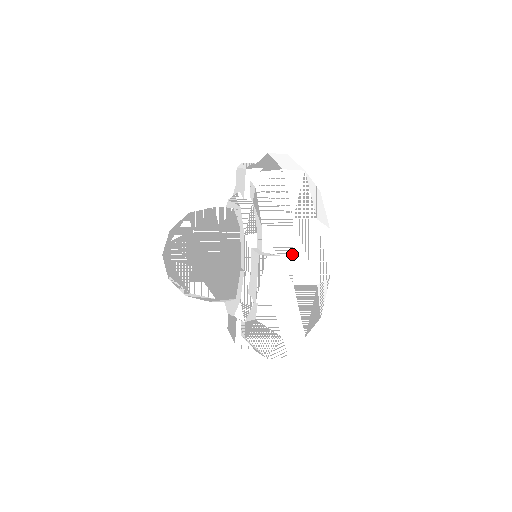
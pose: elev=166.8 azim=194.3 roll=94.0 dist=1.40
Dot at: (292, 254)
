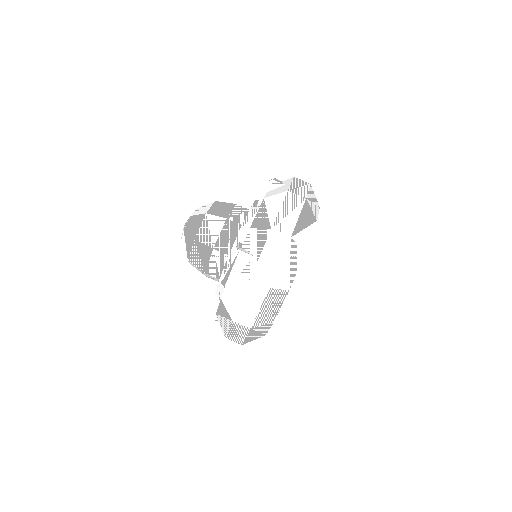
Dot at: (259, 256)
